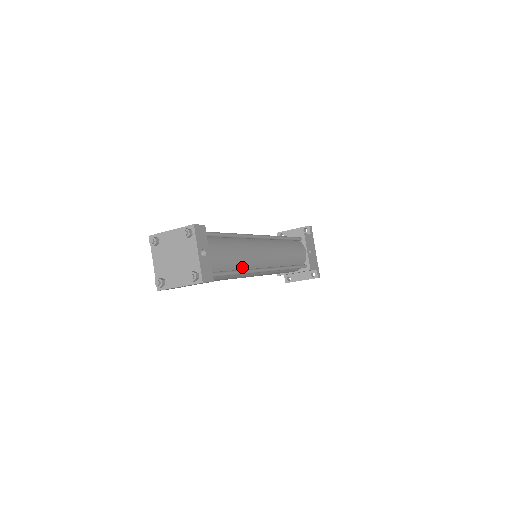
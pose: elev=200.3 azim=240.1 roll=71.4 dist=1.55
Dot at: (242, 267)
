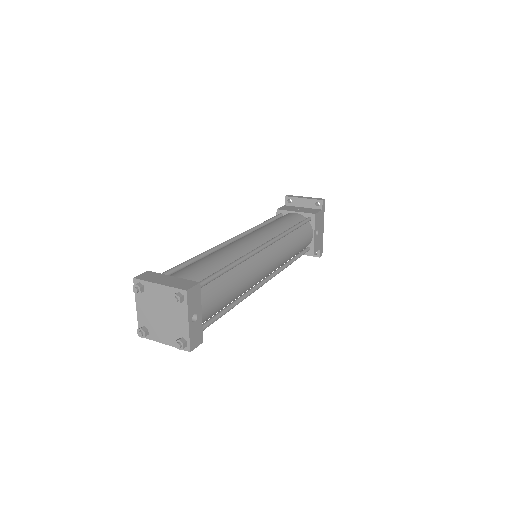
Dot at: (238, 296)
